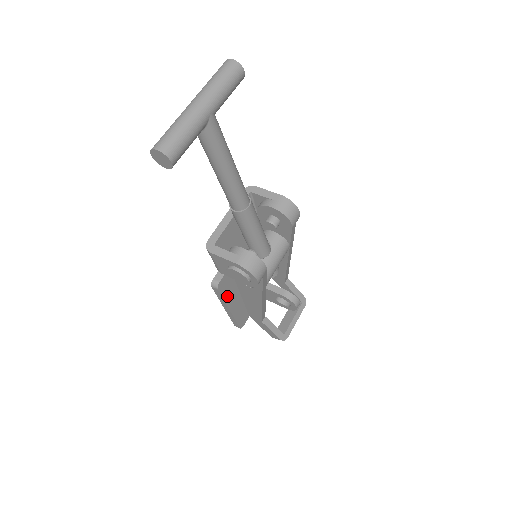
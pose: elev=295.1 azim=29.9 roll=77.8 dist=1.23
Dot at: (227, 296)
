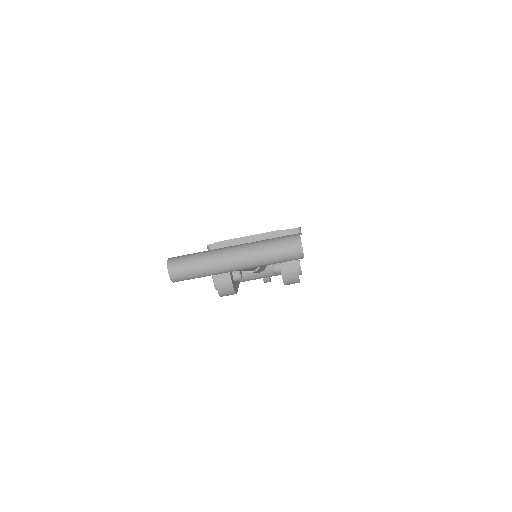
Dot at: occluded
